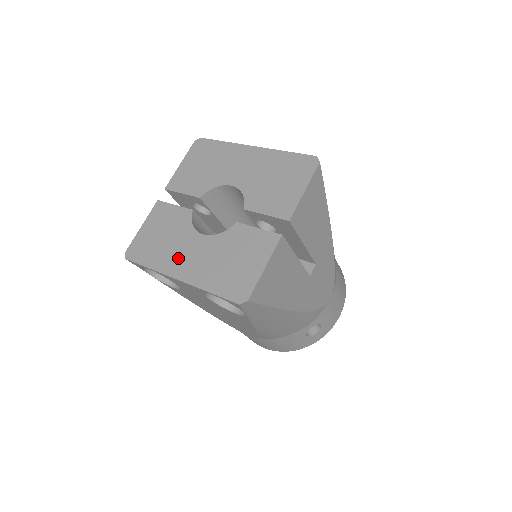
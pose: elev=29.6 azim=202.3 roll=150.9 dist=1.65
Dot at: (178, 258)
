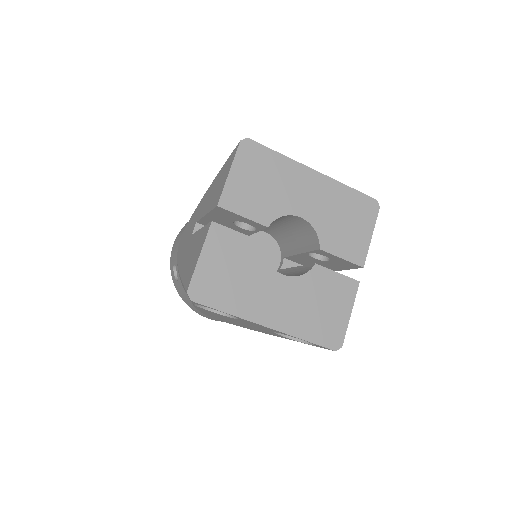
Dot at: (262, 302)
